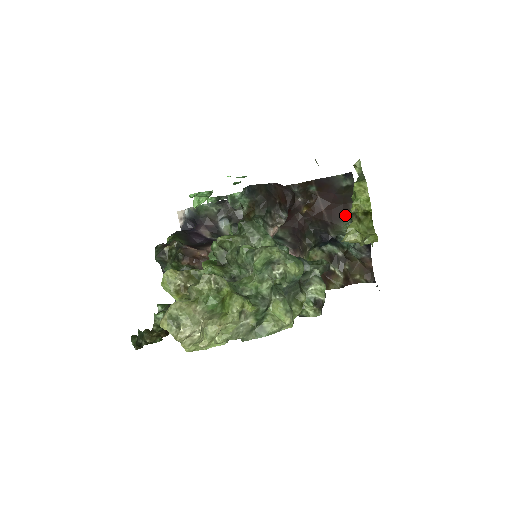
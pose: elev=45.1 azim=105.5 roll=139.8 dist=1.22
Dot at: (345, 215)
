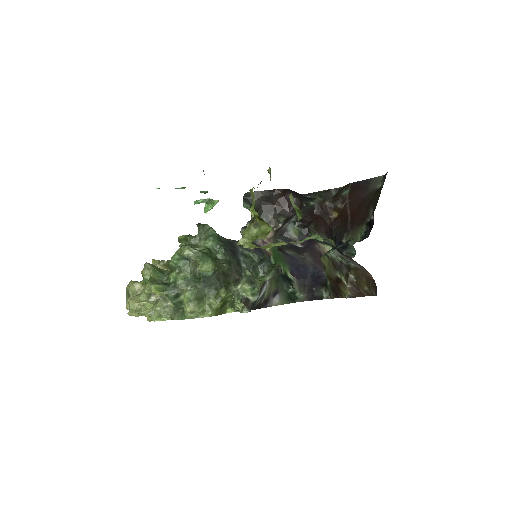
Dot at: (364, 220)
